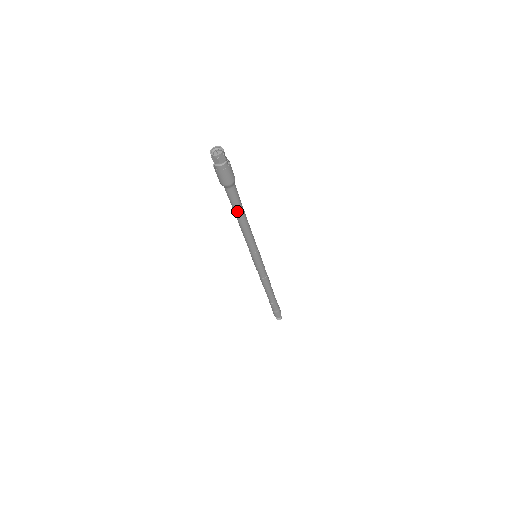
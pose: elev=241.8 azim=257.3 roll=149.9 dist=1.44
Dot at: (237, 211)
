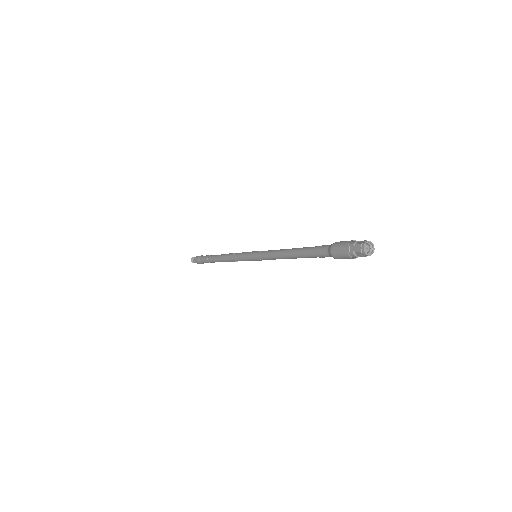
Dot at: (306, 257)
